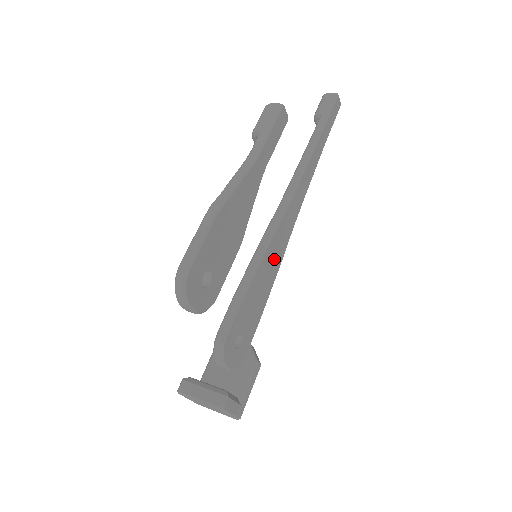
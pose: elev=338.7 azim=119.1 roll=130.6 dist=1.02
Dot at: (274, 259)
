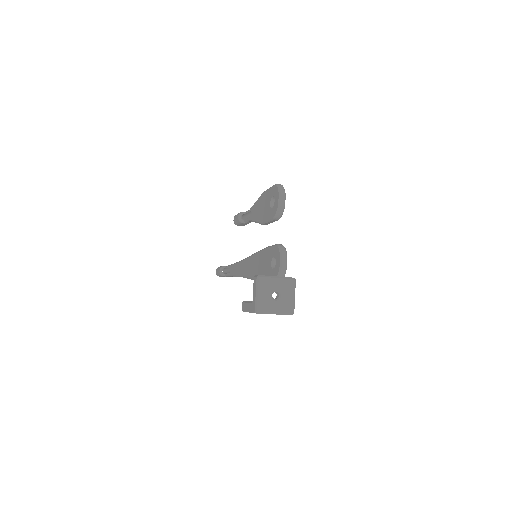
Dot at: occluded
